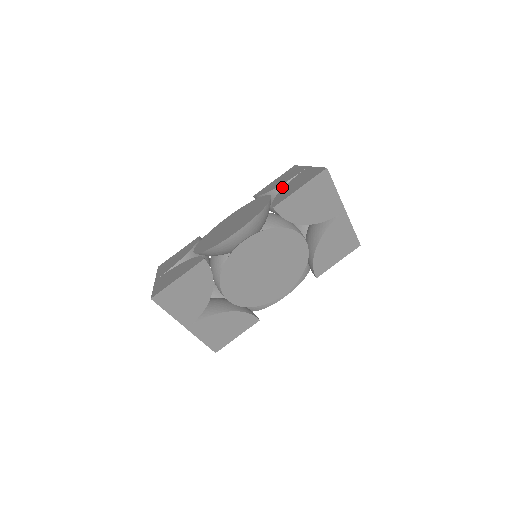
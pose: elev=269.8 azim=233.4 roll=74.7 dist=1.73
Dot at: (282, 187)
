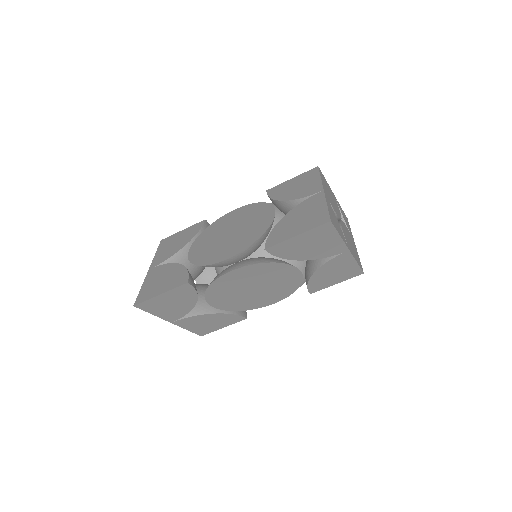
Dot at: (292, 202)
